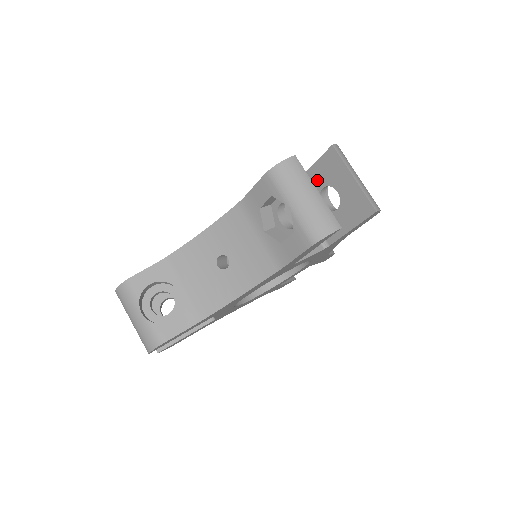
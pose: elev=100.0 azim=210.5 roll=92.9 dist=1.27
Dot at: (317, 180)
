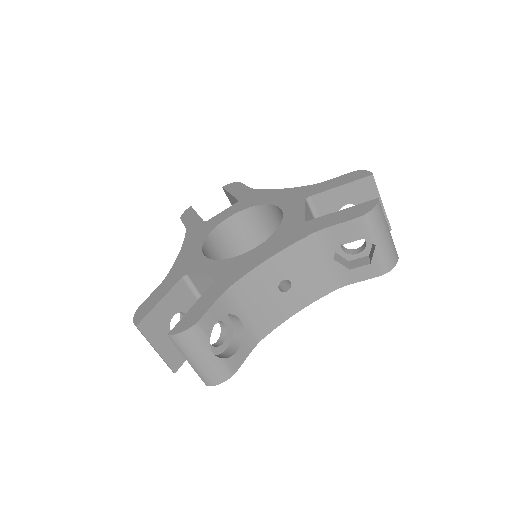
Dot at: (343, 197)
